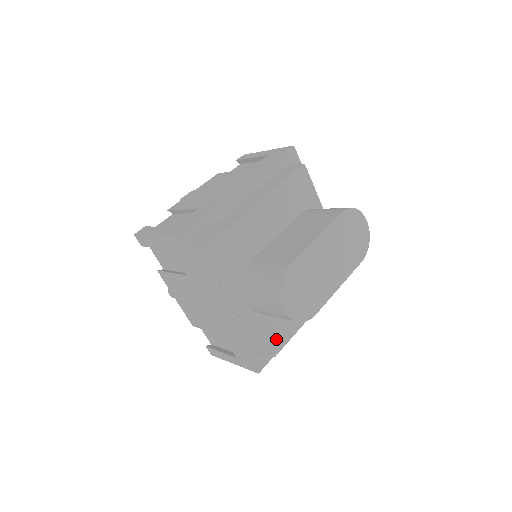
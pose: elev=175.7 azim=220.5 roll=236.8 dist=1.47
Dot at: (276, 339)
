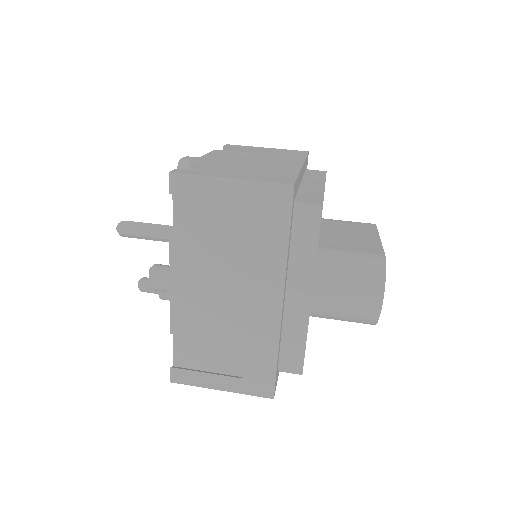
Dot at: occluded
